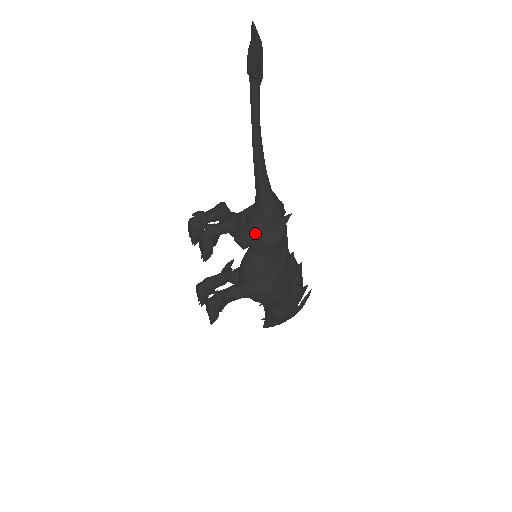
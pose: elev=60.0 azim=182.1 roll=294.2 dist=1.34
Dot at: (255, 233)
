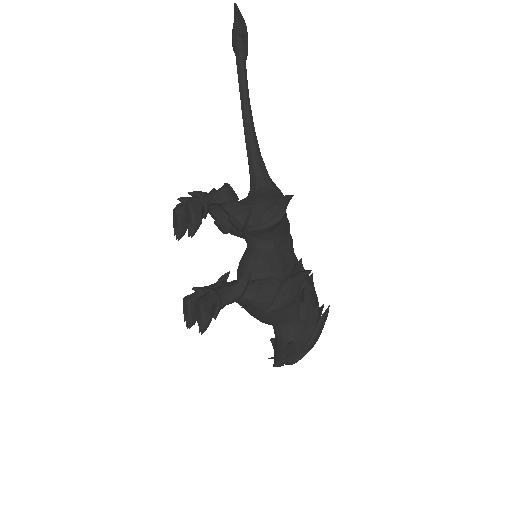
Dot at: (252, 208)
